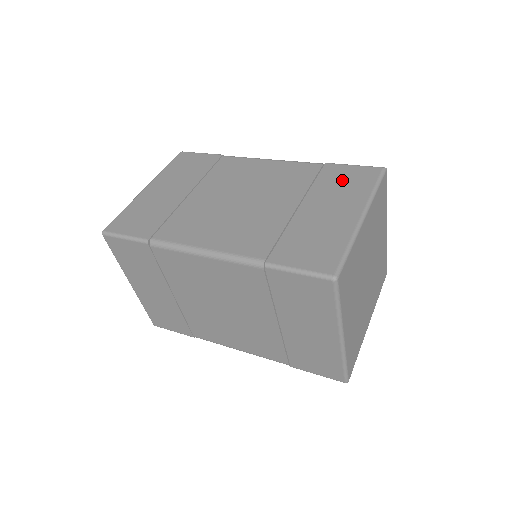
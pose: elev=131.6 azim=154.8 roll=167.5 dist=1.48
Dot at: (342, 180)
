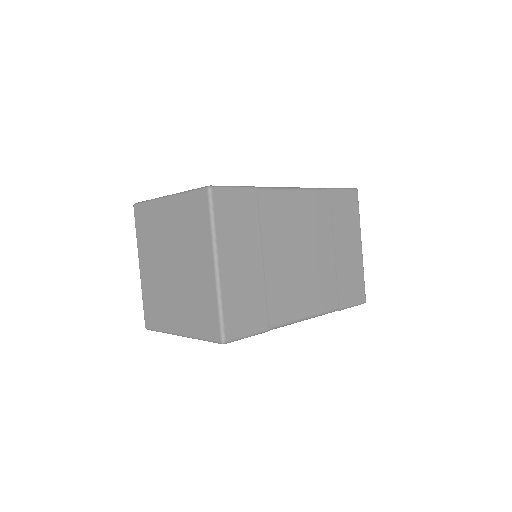
Dot at: (345, 211)
